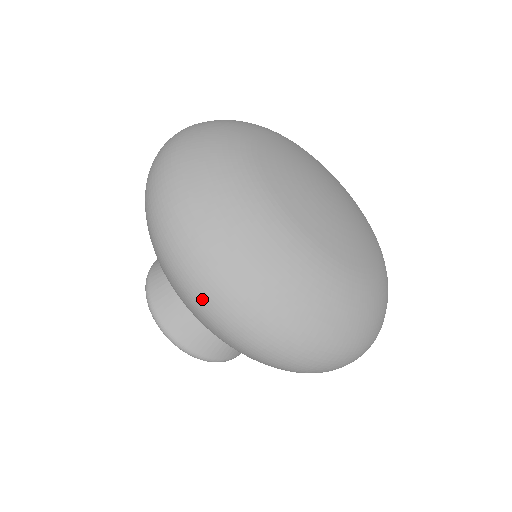
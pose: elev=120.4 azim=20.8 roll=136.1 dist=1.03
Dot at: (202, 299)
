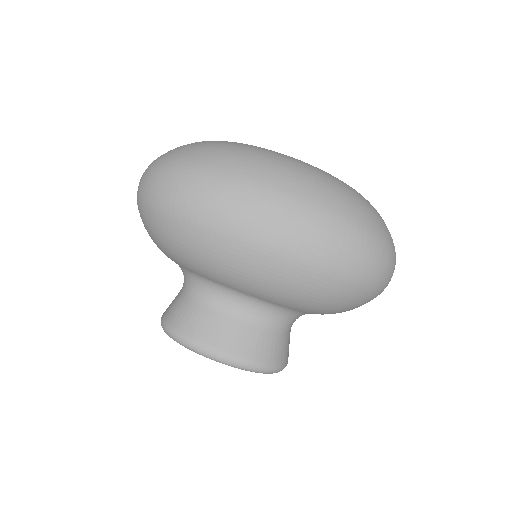
Dot at: (198, 206)
